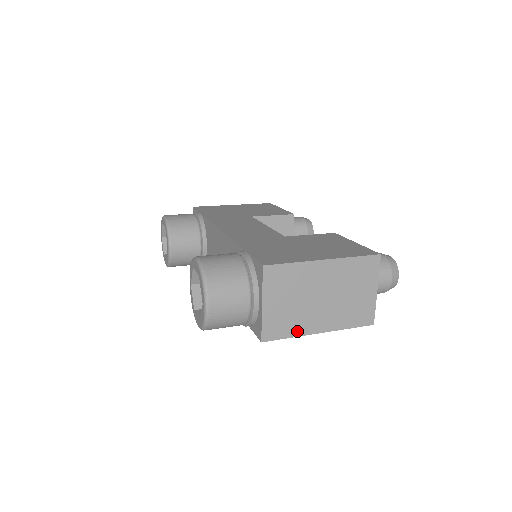
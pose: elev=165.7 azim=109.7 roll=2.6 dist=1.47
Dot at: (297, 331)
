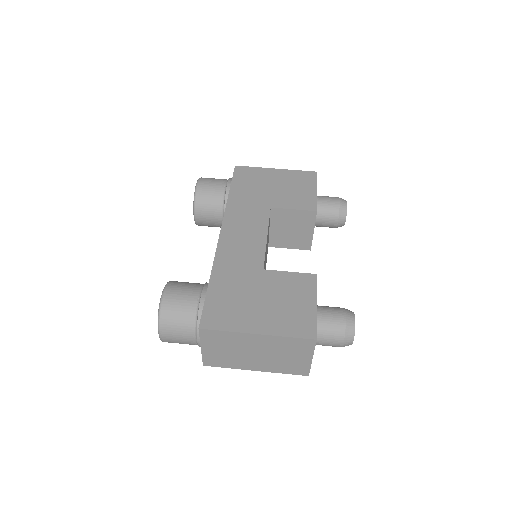
Dot at: (234, 366)
